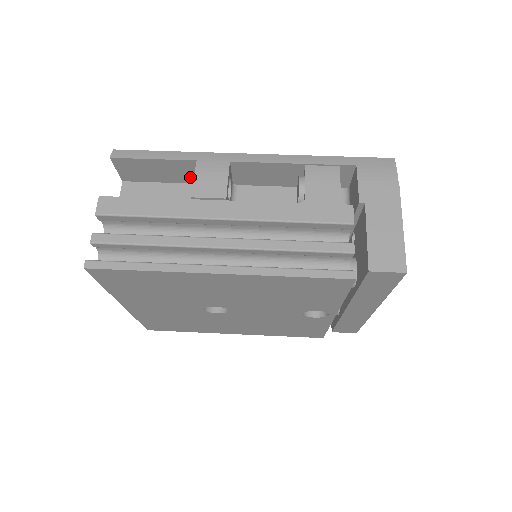
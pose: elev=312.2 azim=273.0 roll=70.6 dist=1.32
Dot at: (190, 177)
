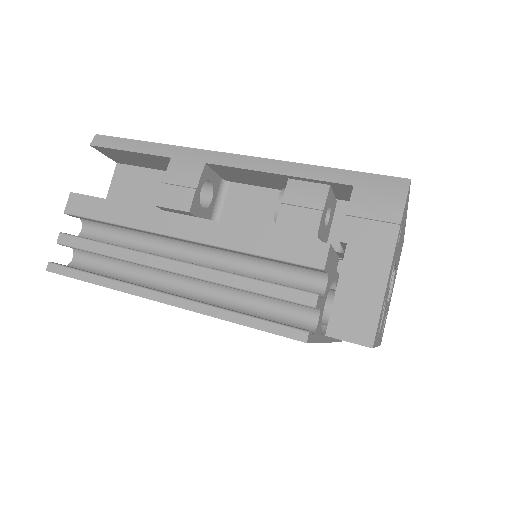
Dot at: occluded
